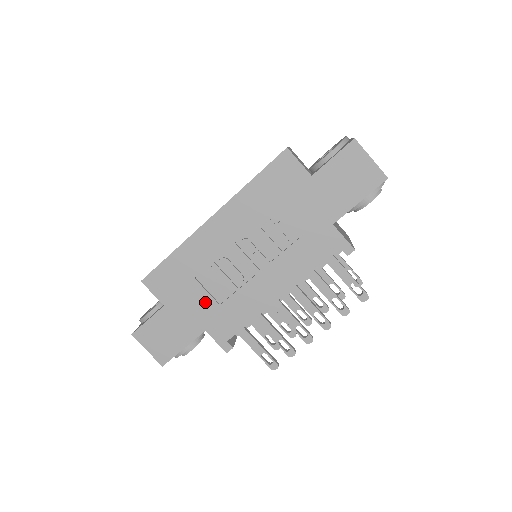
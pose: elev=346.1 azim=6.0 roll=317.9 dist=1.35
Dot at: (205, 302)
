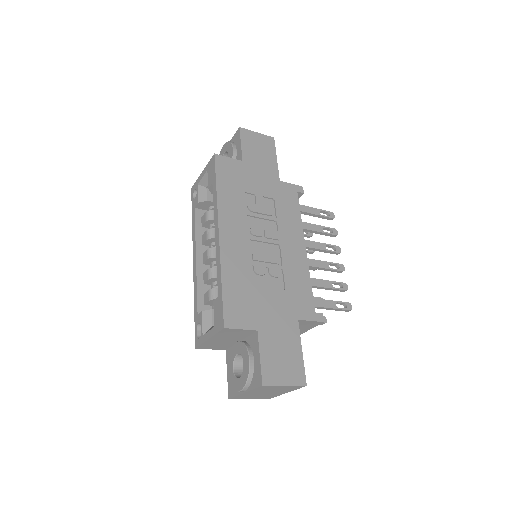
Dot at: (276, 297)
